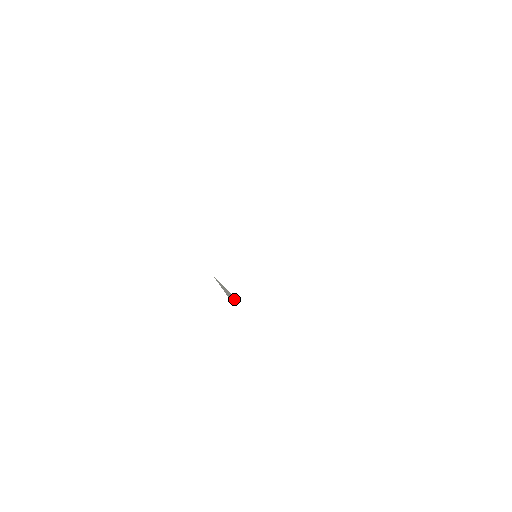
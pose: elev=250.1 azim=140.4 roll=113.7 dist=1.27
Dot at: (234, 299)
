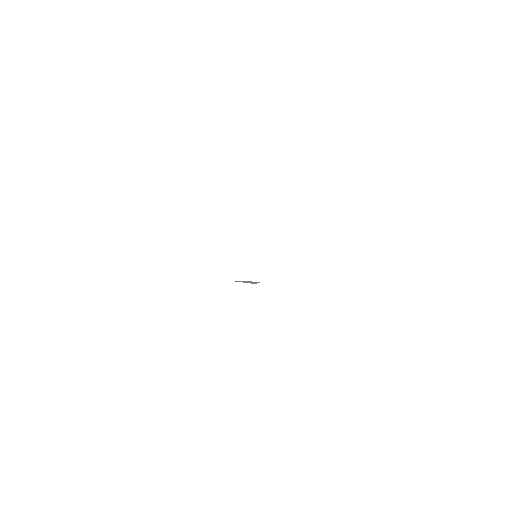
Dot at: (259, 282)
